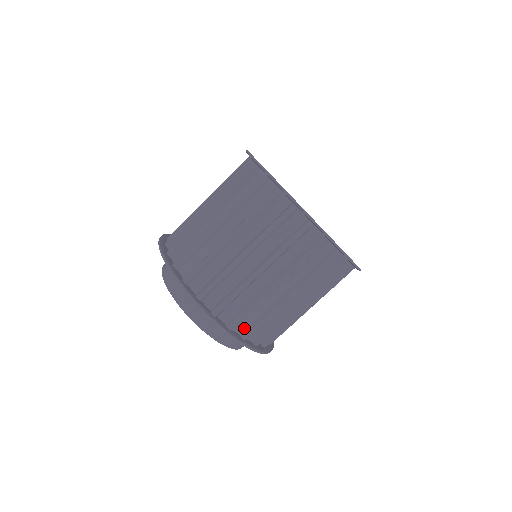
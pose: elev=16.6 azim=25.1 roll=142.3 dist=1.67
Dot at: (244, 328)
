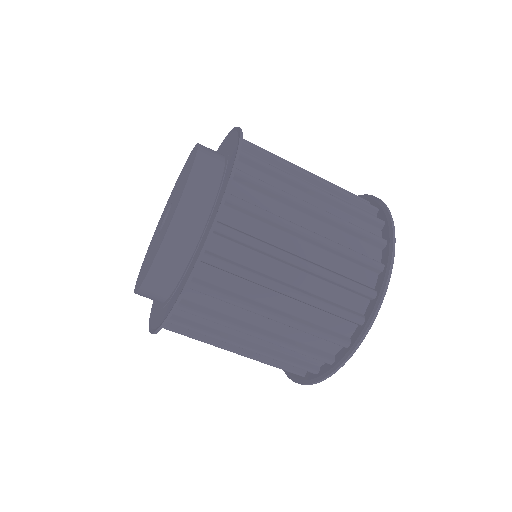
Dot at: (228, 222)
